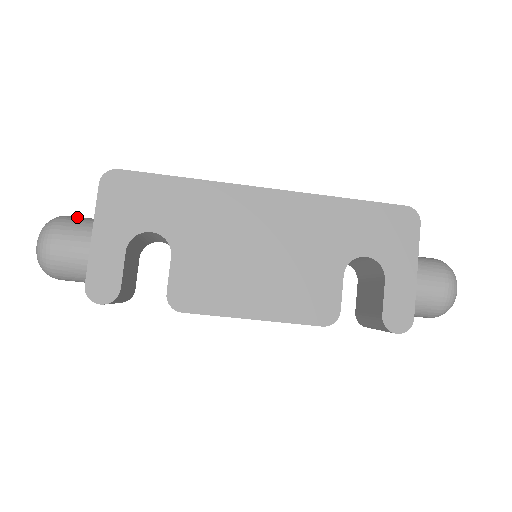
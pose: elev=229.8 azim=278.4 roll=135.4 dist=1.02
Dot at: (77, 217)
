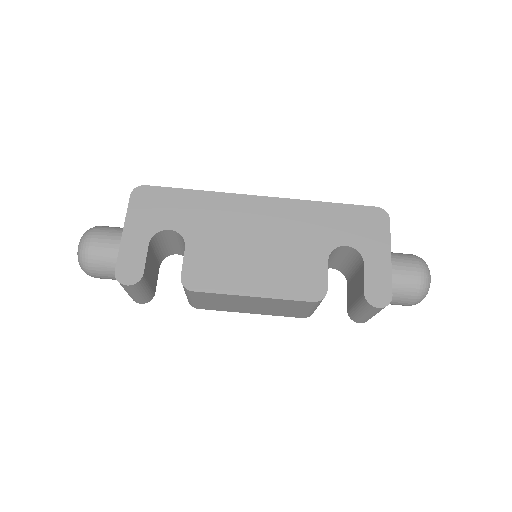
Dot at: occluded
